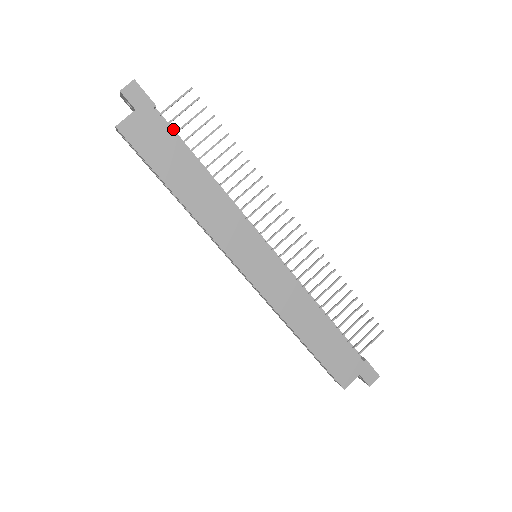
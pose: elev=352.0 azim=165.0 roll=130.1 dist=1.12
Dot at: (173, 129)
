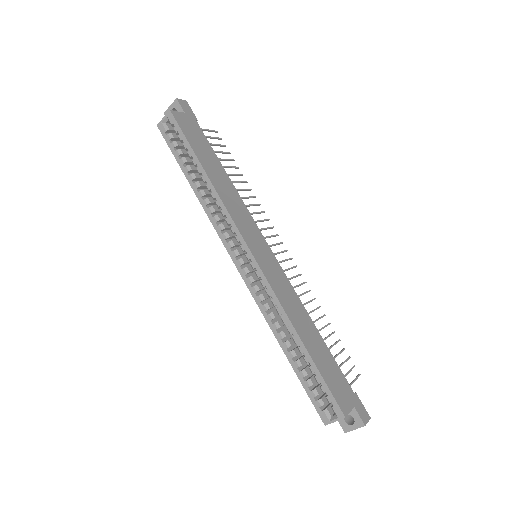
Dot at: occluded
